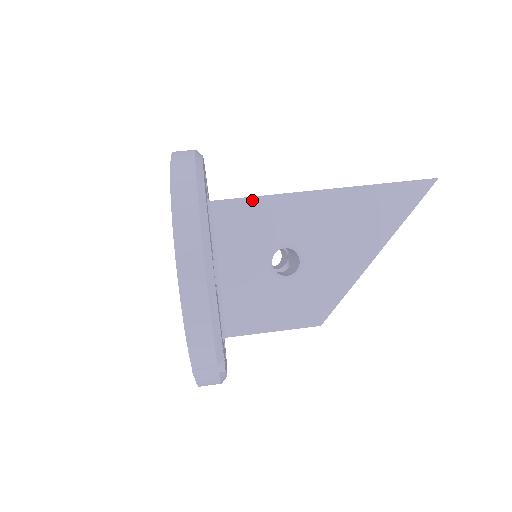
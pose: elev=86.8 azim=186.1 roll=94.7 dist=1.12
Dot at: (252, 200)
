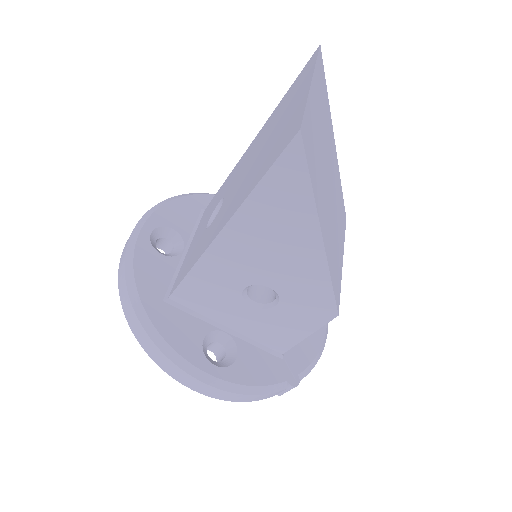
Dot at: (187, 280)
